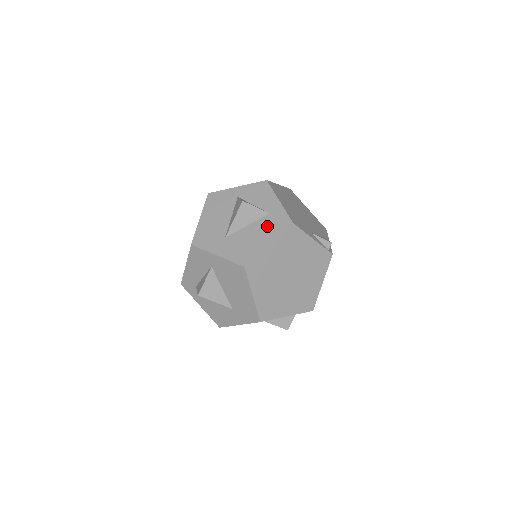
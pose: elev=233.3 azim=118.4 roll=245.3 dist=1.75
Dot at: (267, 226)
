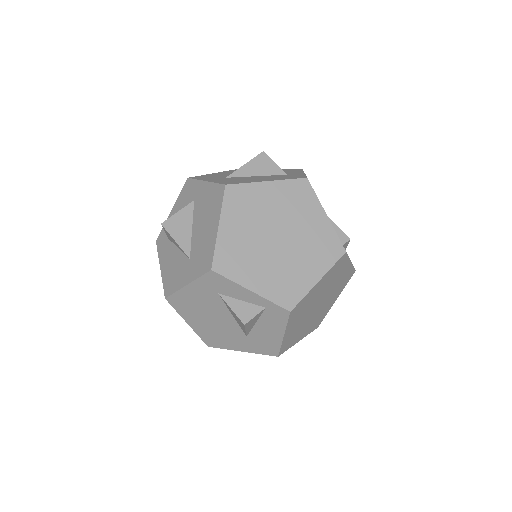
Dot at: (277, 177)
